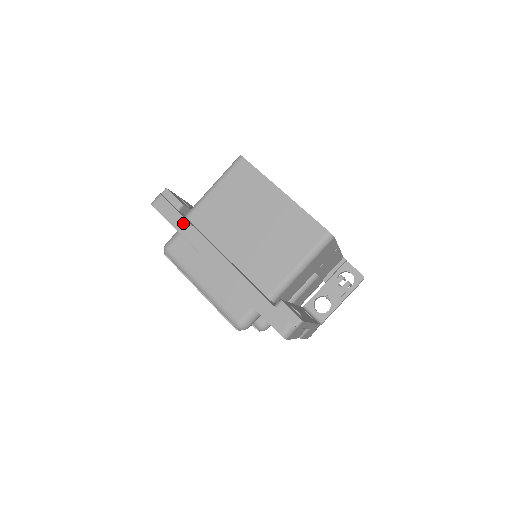
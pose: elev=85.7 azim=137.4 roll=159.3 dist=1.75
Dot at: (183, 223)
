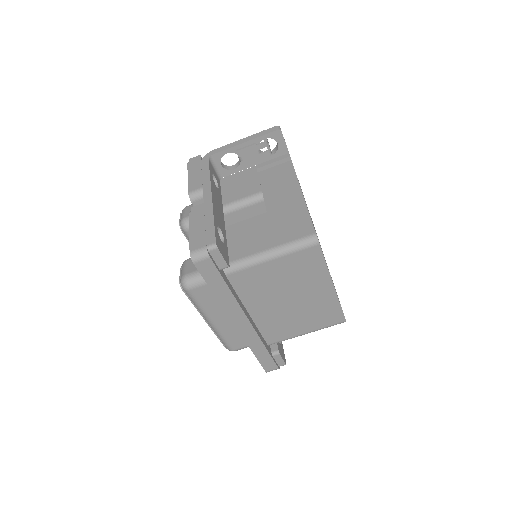
Dot at: (223, 289)
